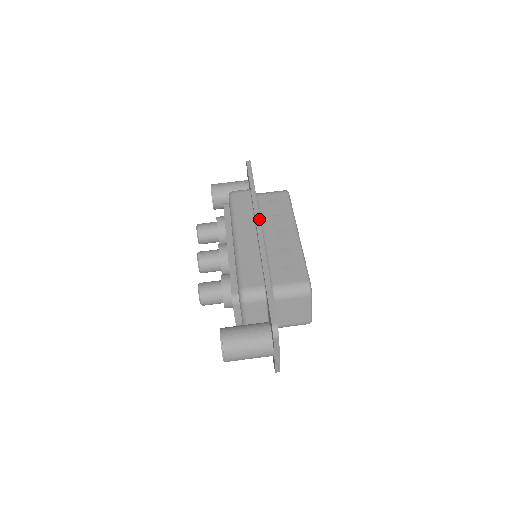
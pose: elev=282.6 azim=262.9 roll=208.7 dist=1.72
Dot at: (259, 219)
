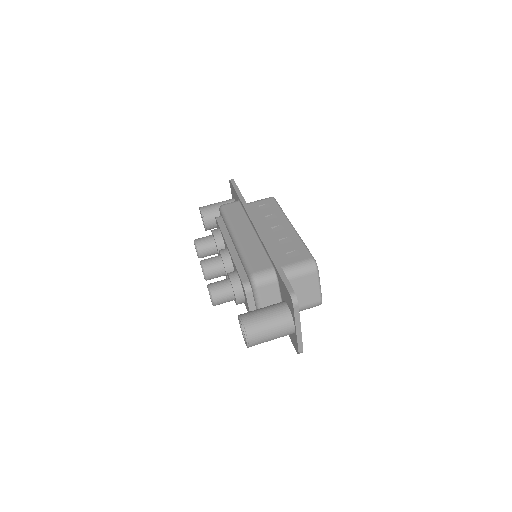
Dot at: (254, 218)
